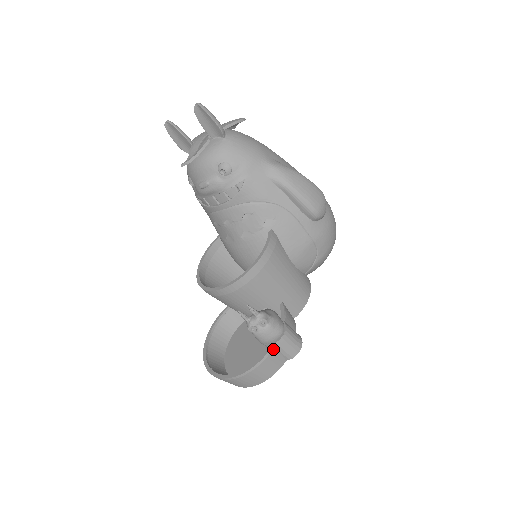
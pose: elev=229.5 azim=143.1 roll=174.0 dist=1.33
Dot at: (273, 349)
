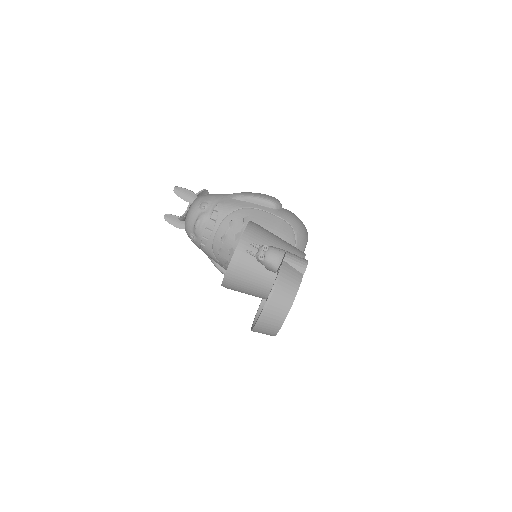
Dot at: (284, 264)
